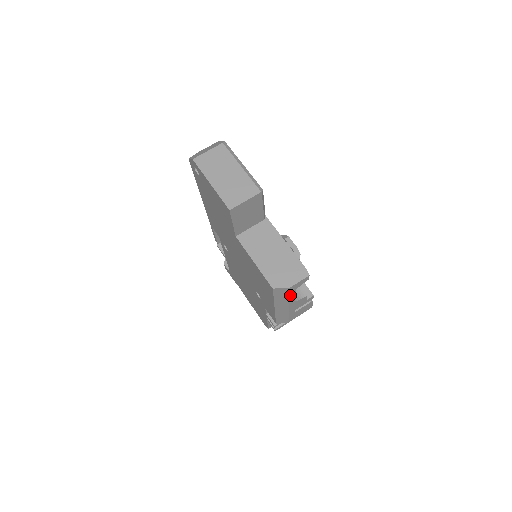
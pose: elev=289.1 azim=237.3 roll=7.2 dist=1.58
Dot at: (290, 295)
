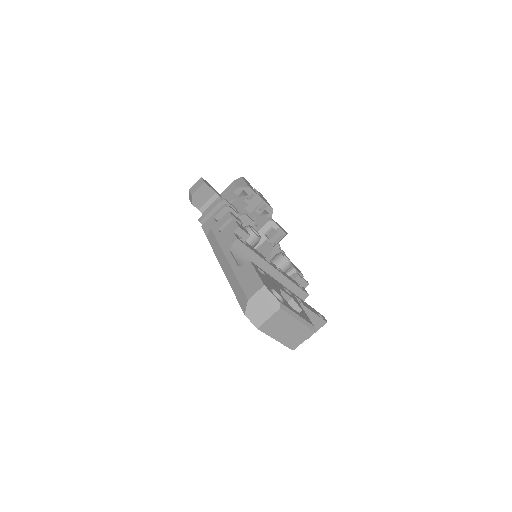
Dot at: occluded
